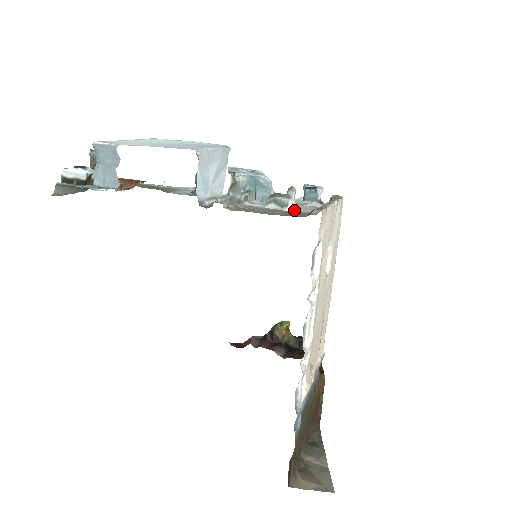
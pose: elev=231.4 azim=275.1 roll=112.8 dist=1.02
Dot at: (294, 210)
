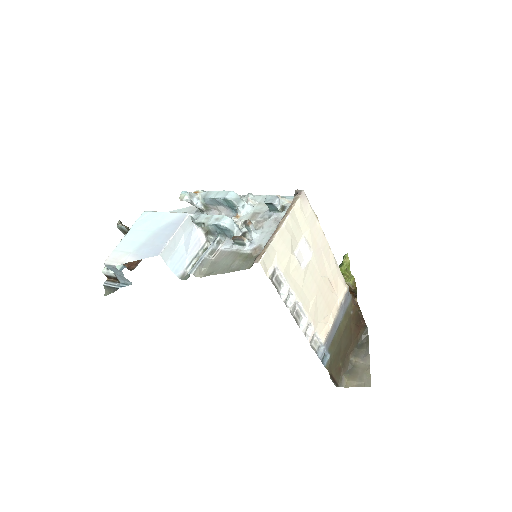
Dot at: (251, 247)
